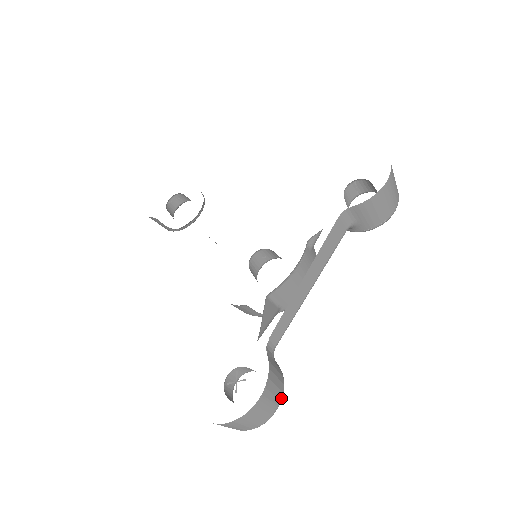
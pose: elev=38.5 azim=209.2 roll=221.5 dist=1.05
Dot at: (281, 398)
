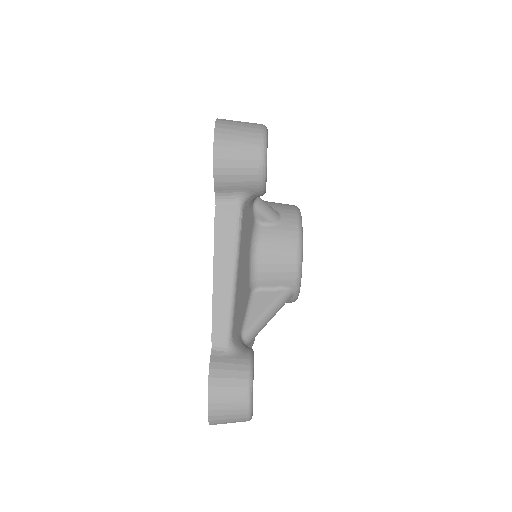
Dot at: (247, 385)
